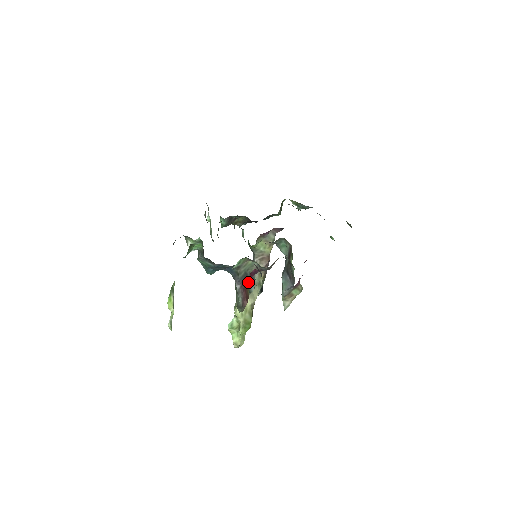
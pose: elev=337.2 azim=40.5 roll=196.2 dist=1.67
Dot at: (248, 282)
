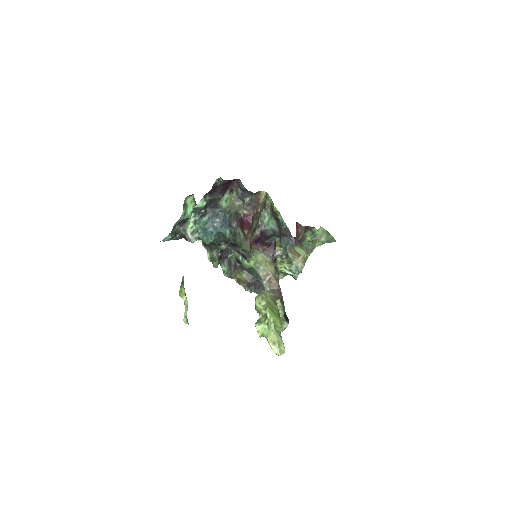
Dot at: occluded
